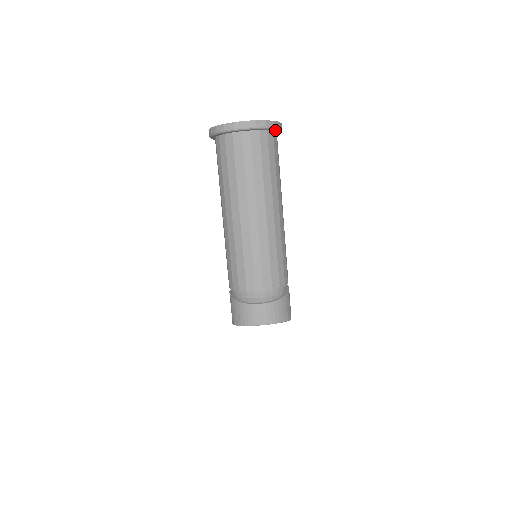
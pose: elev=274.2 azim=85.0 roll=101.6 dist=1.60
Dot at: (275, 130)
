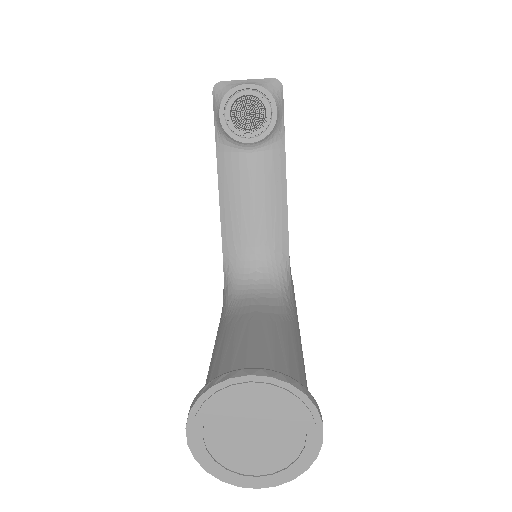
Dot at: occluded
